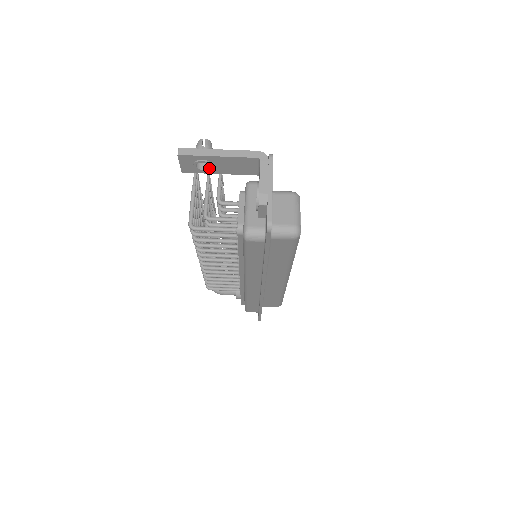
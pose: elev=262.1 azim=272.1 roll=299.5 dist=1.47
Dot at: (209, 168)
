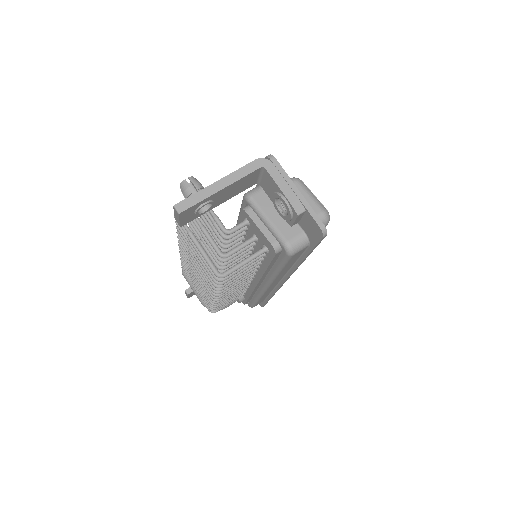
Dot at: (211, 206)
